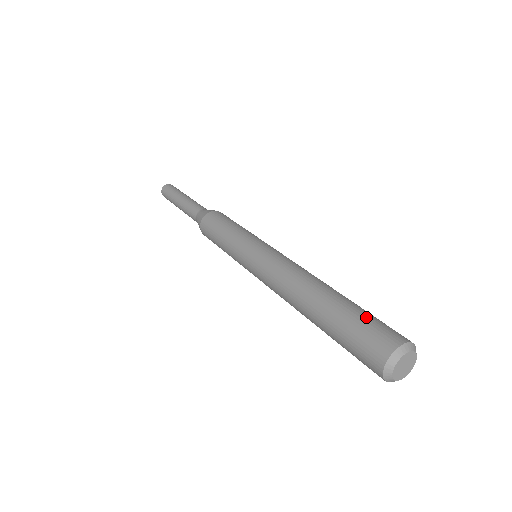
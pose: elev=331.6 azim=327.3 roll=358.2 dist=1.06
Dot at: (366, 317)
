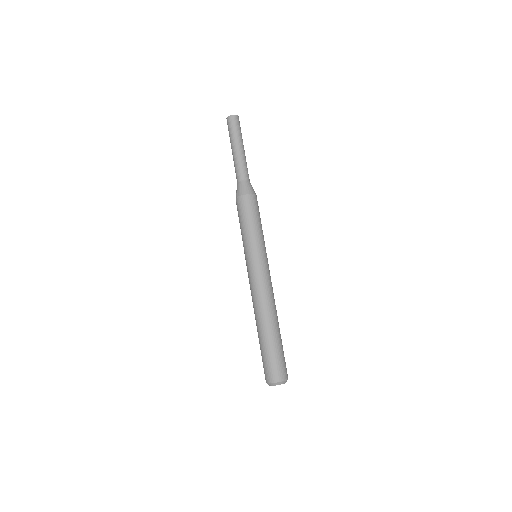
Dot at: (282, 355)
